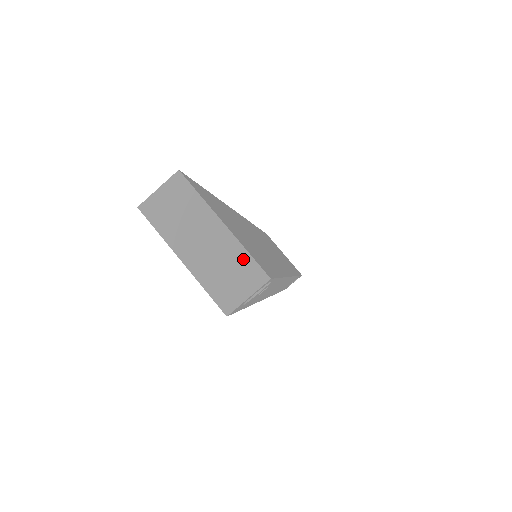
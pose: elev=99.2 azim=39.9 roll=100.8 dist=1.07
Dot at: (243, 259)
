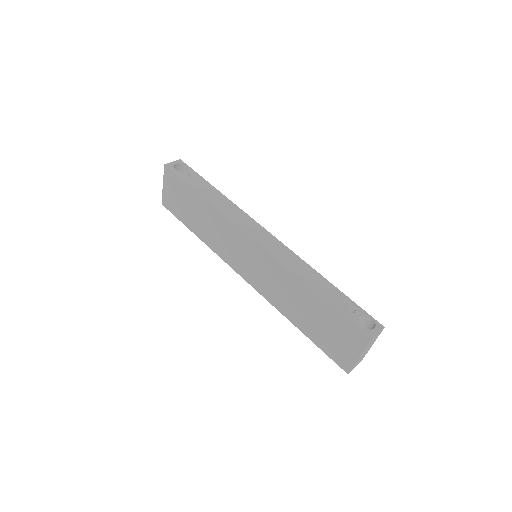
Dot at: (364, 356)
